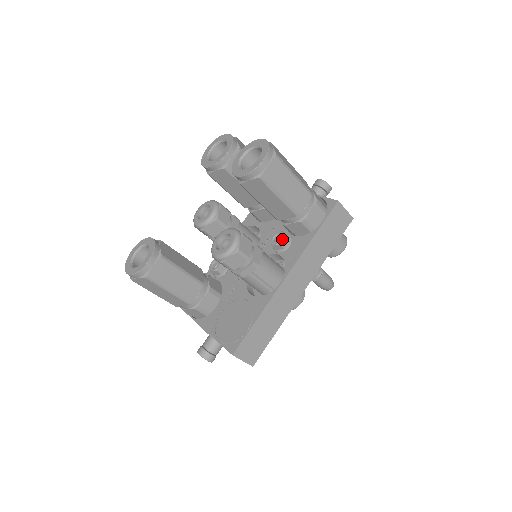
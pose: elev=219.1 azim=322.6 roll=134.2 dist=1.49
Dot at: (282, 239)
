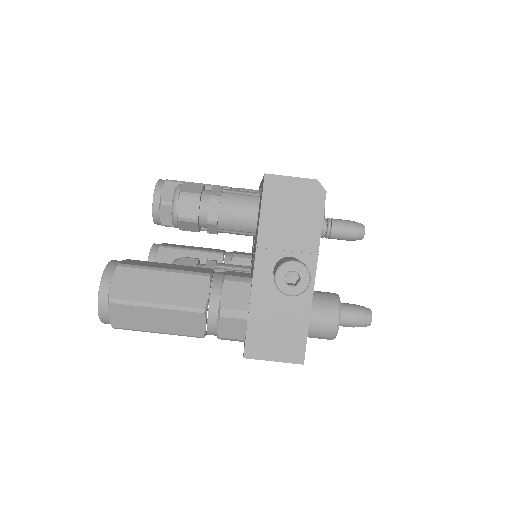
Dot at: occluded
